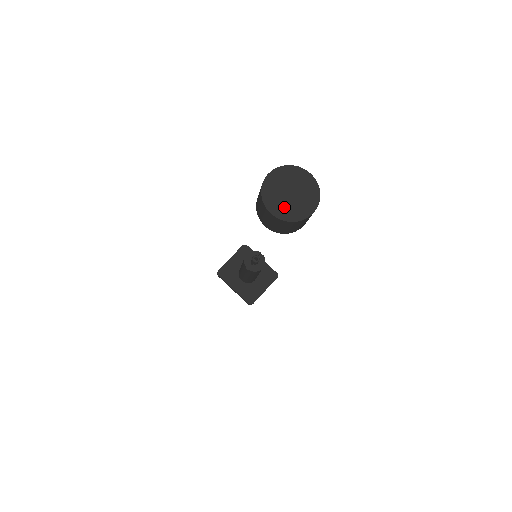
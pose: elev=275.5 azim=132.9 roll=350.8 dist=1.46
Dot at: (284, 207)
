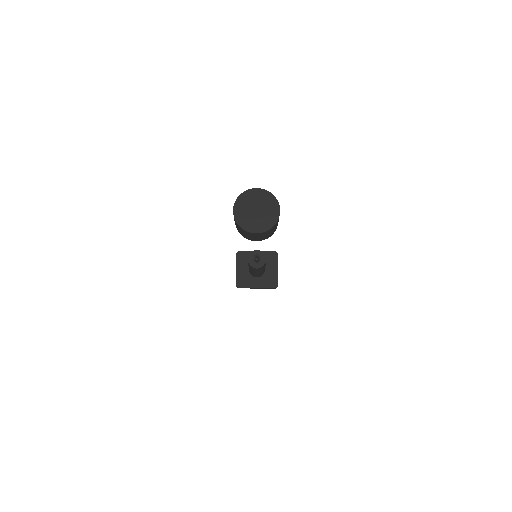
Dot at: (260, 223)
